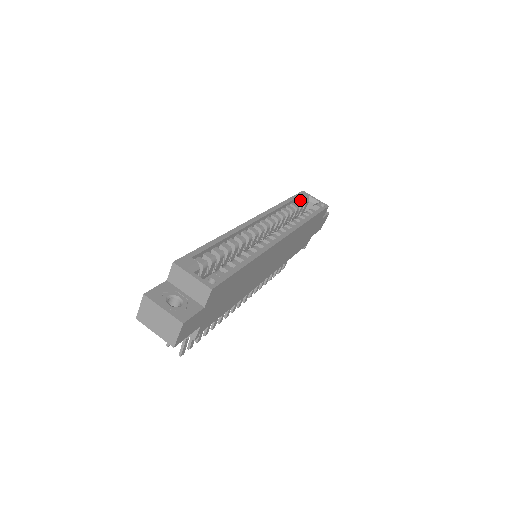
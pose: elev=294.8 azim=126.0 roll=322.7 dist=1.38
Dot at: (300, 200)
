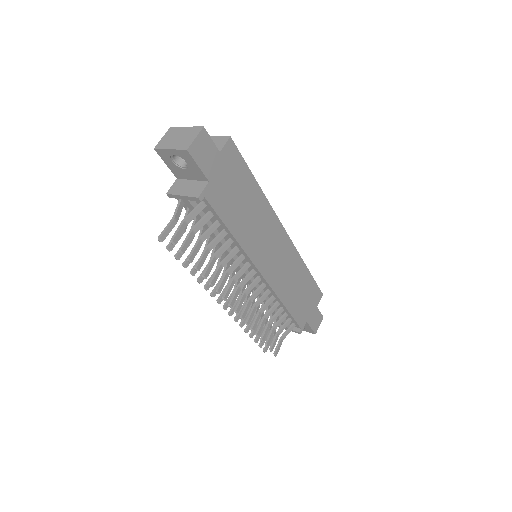
Dot at: occluded
